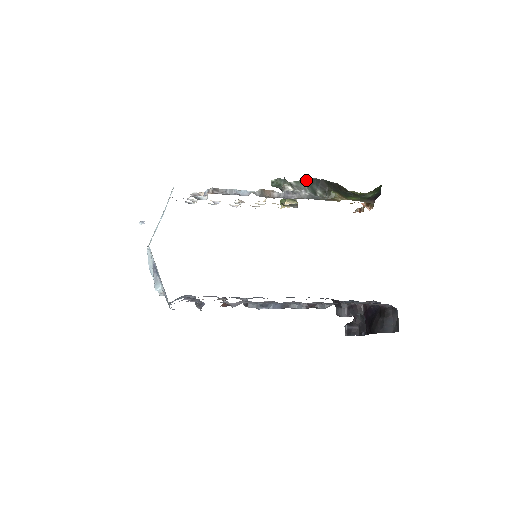
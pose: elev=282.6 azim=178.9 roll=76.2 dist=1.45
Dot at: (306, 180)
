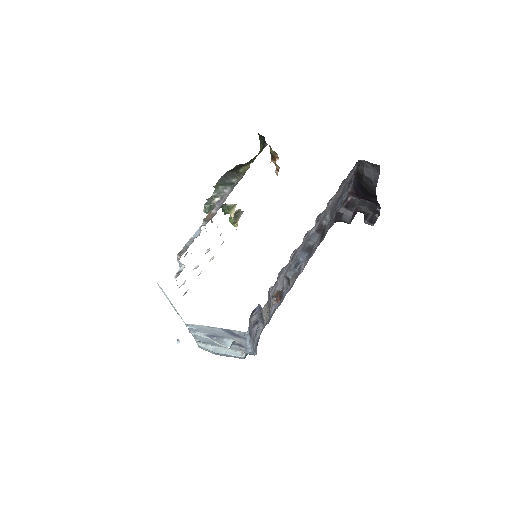
Dot at: (218, 184)
